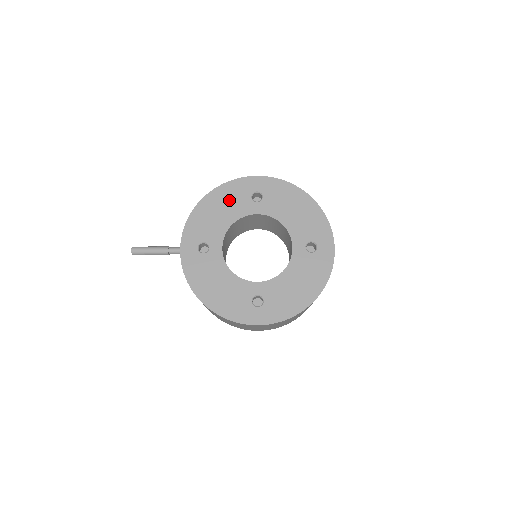
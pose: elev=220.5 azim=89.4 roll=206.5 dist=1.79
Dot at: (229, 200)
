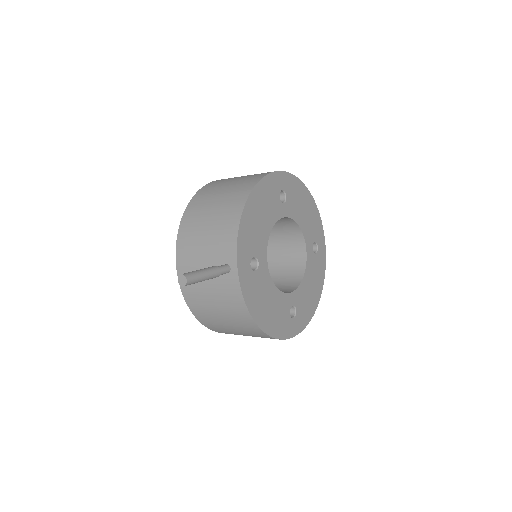
Dot at: (266, 202)
